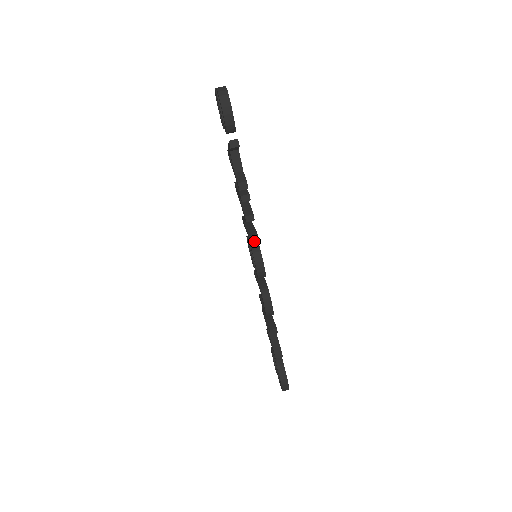
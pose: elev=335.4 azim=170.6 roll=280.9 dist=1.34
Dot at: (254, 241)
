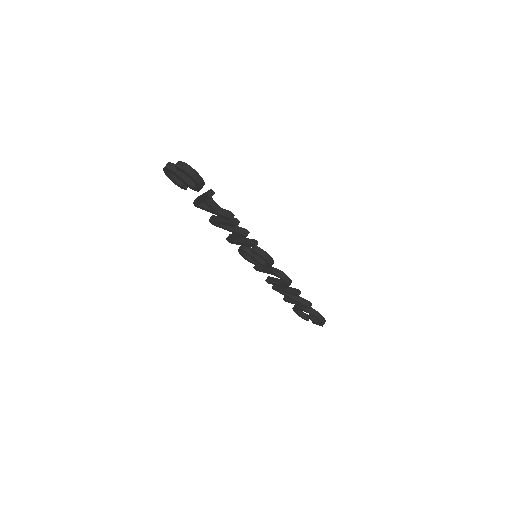
Dot at: (248, 248)
